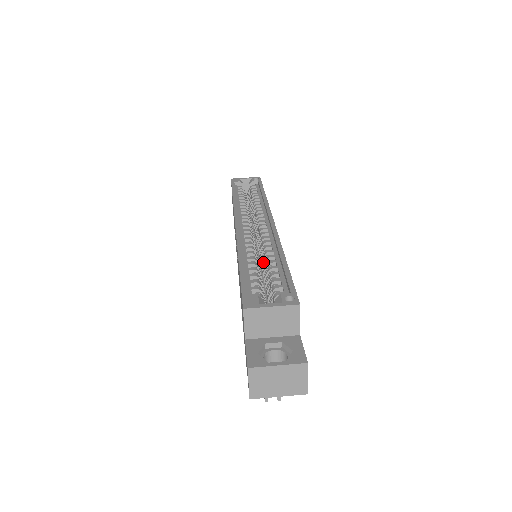
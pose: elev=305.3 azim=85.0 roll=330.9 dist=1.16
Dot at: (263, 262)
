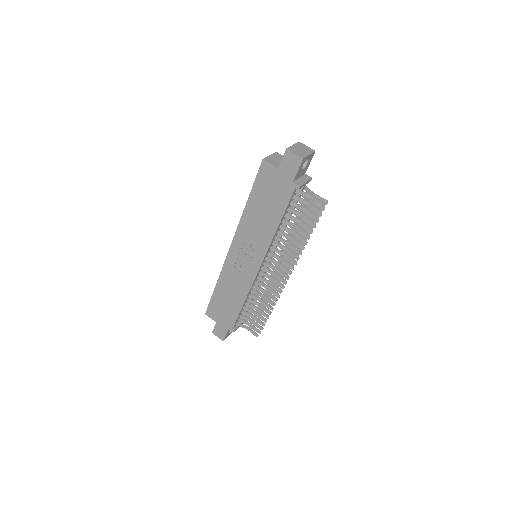
Dot at: occluded
